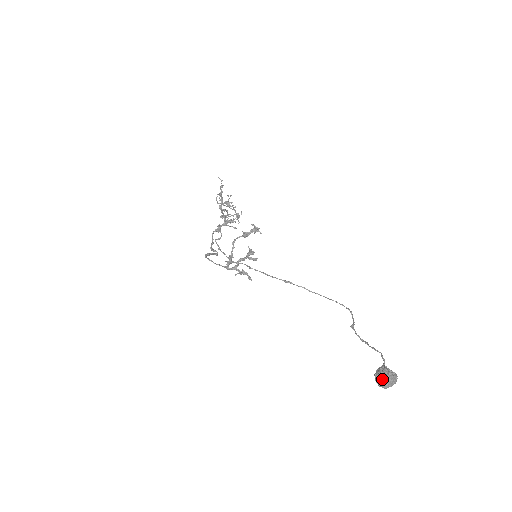
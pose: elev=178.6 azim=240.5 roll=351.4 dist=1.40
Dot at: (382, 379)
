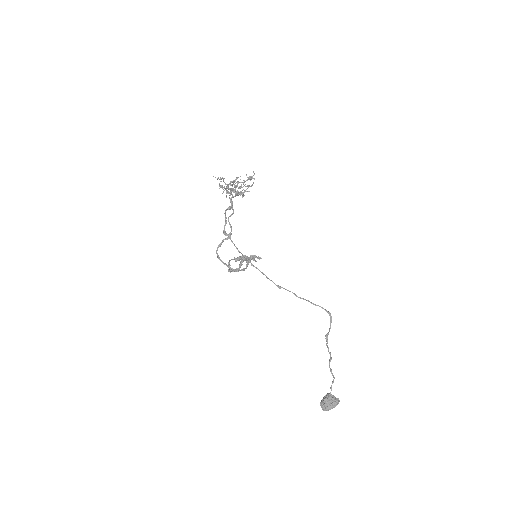
Dot at: (323, 409)
